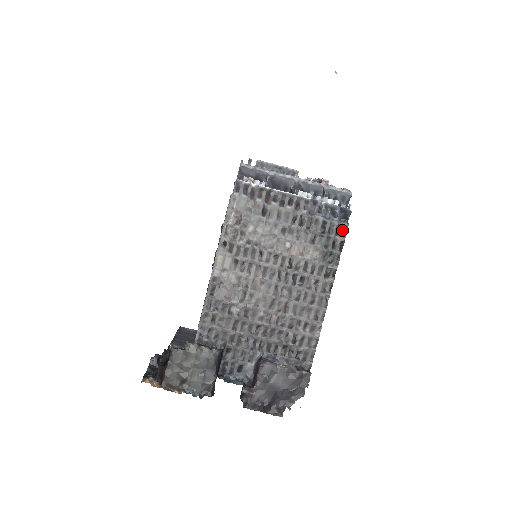
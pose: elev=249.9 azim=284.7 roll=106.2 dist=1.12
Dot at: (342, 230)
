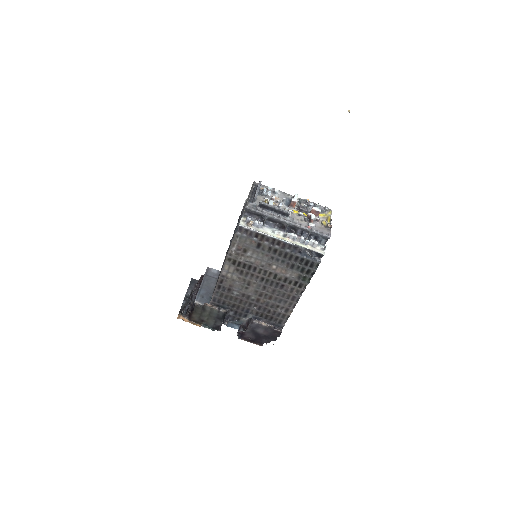
Dot at: (315, 265)
